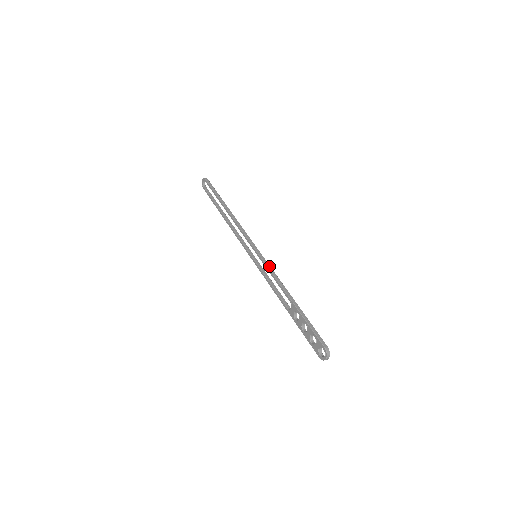
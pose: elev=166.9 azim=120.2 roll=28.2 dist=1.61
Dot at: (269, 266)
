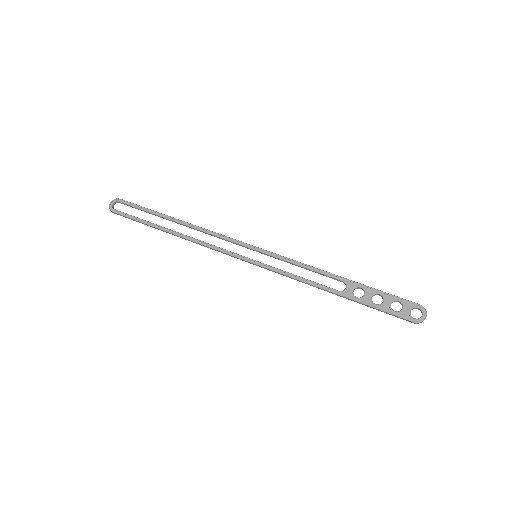
Dot at: (287, 258)
